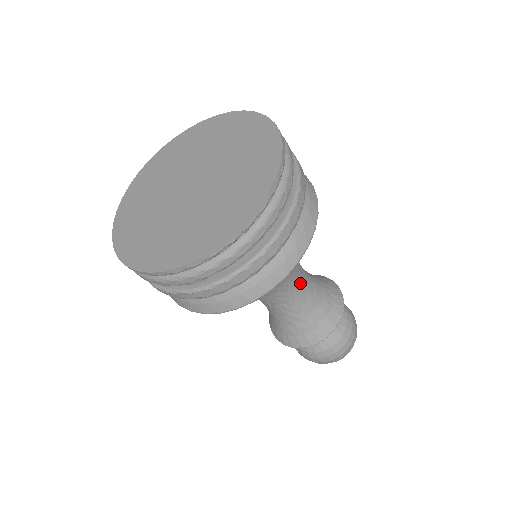
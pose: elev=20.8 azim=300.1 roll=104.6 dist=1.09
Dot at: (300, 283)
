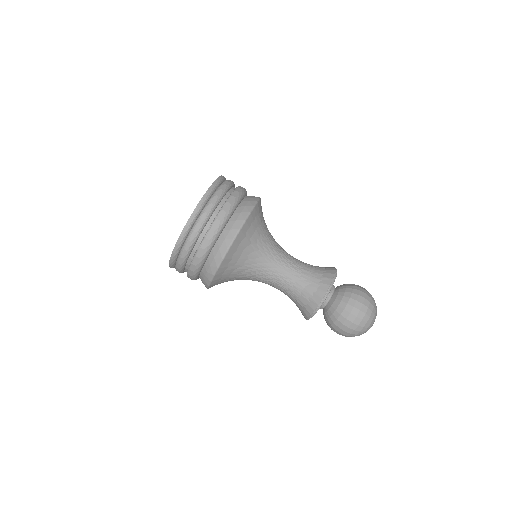
Dot at: (284, 269)
